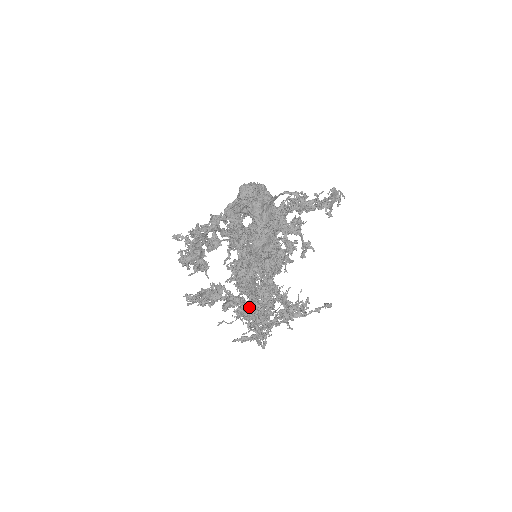
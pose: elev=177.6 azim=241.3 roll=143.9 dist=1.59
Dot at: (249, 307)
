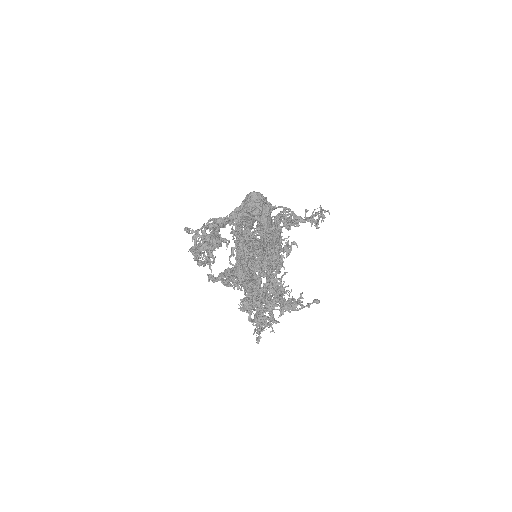
Dot at: occluded
